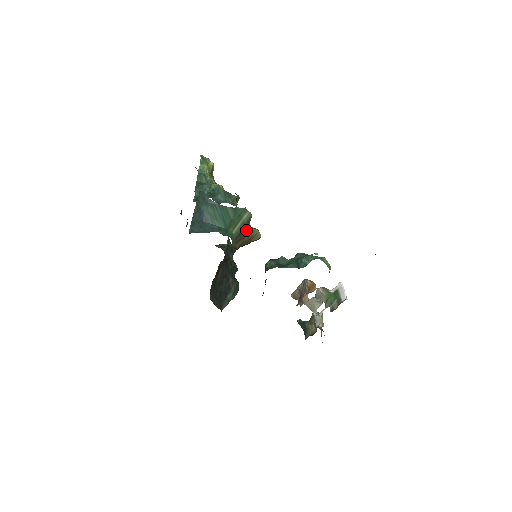
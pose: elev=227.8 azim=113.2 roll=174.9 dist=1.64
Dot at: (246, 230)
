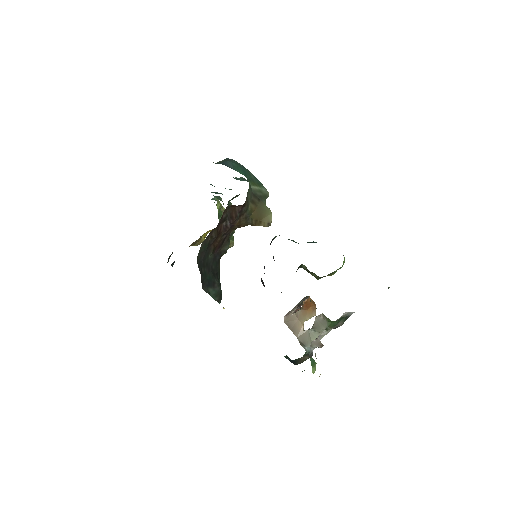
Dot at: (261, 201)
